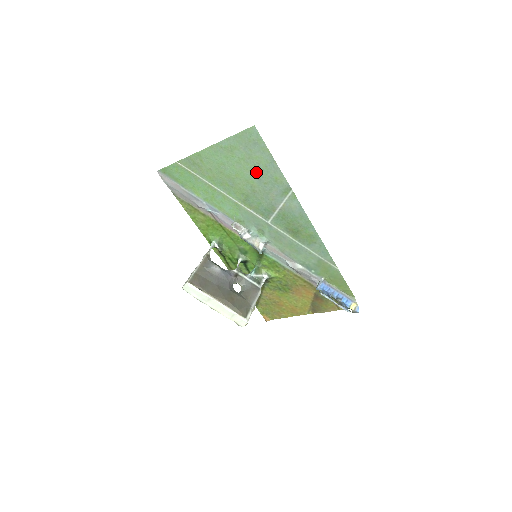
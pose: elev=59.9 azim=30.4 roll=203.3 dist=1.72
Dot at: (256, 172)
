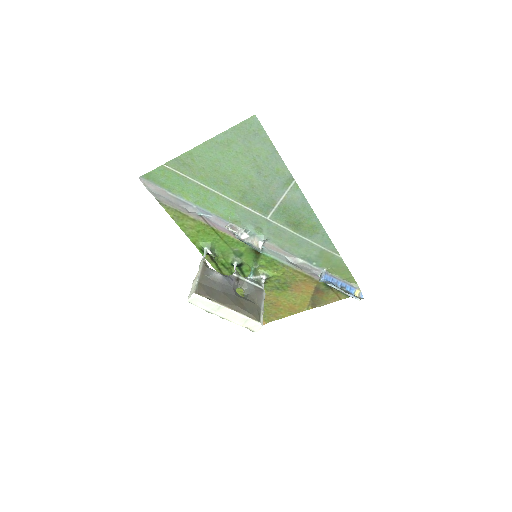
Dot at: (255, 165)
